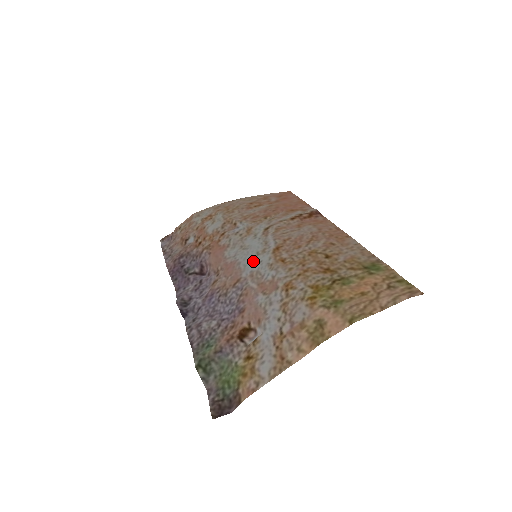
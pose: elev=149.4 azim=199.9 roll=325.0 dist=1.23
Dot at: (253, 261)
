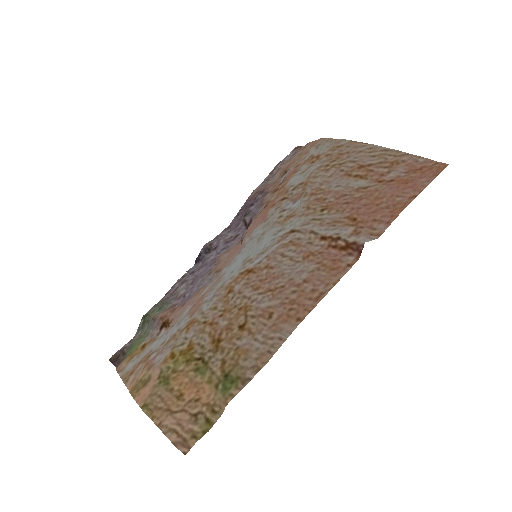
Dot at: (237, 263)
